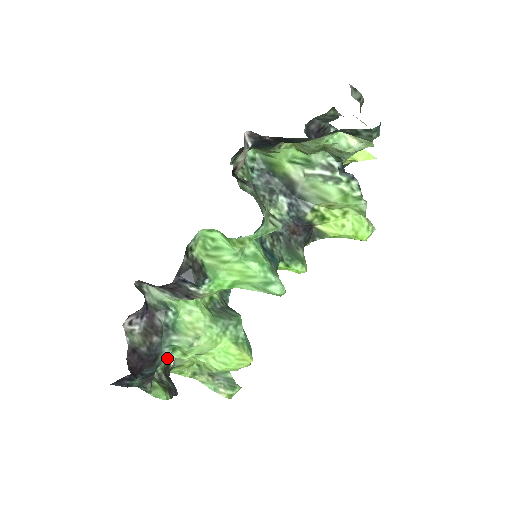
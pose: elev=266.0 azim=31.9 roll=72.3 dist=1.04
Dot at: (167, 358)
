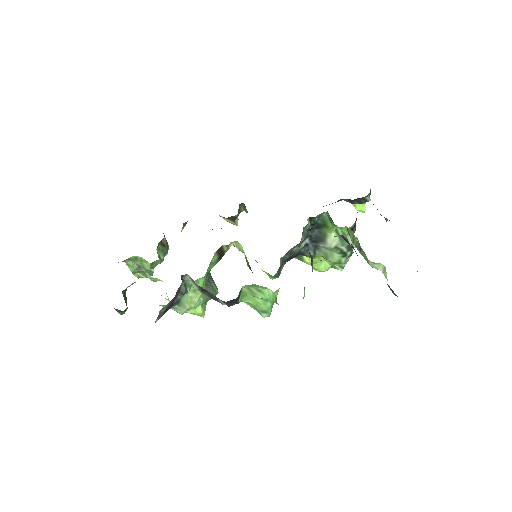
Dot at: occluded
